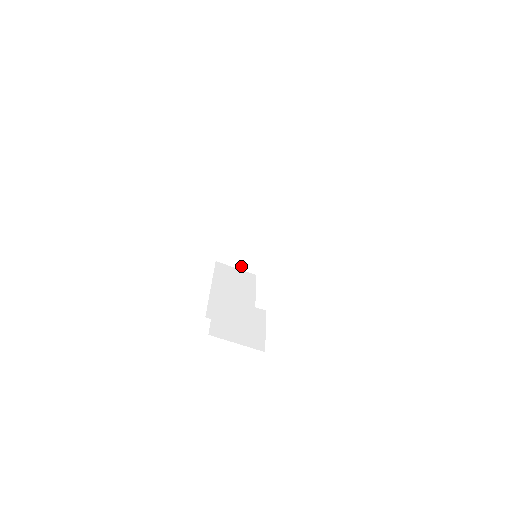
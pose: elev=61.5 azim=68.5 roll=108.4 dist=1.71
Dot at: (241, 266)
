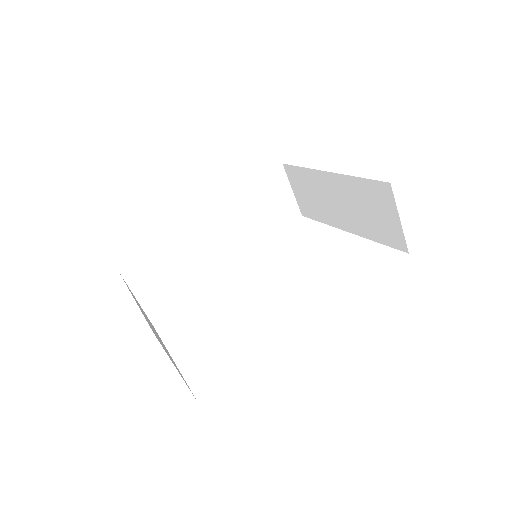
Dot at: (297, 195)
